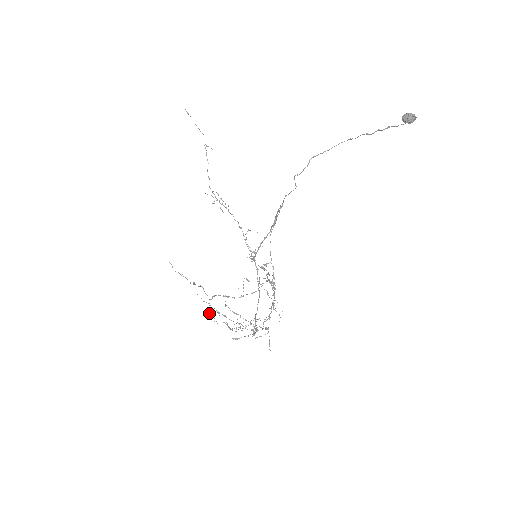
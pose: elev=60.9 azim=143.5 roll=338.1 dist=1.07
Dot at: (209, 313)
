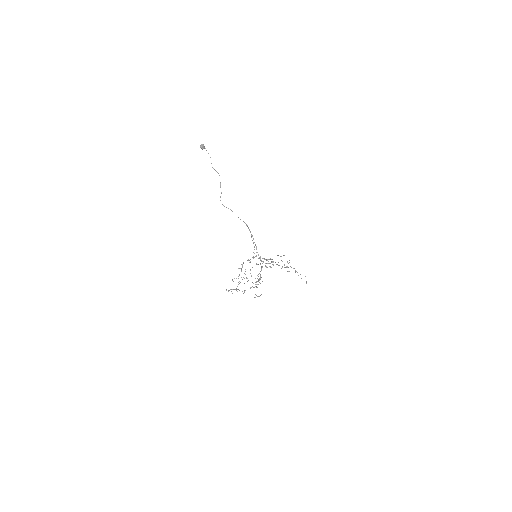
Dot at: occluded
